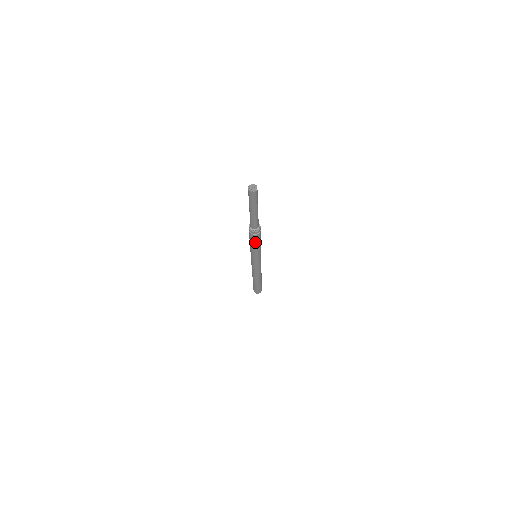
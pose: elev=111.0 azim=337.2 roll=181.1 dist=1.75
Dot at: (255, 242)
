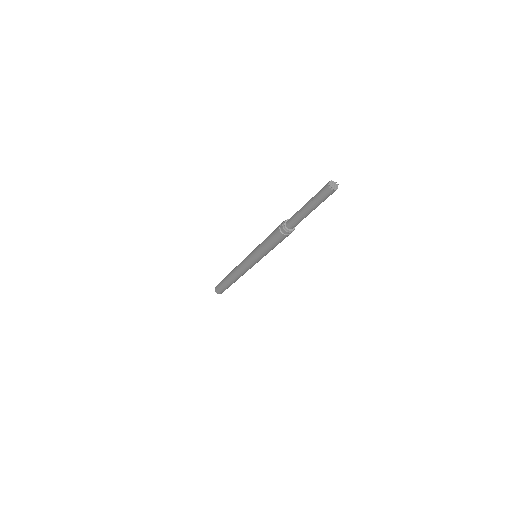
Dot at: (278, 243)
